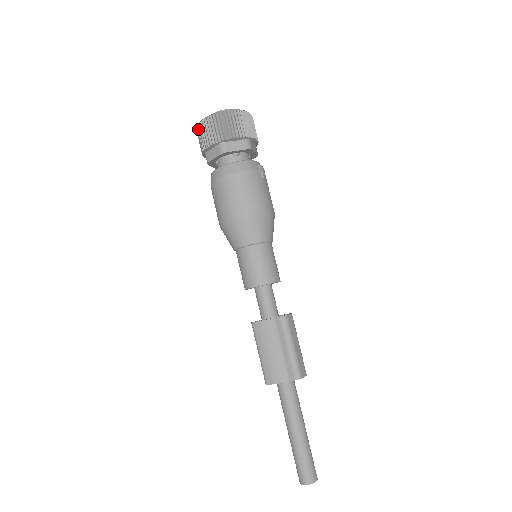
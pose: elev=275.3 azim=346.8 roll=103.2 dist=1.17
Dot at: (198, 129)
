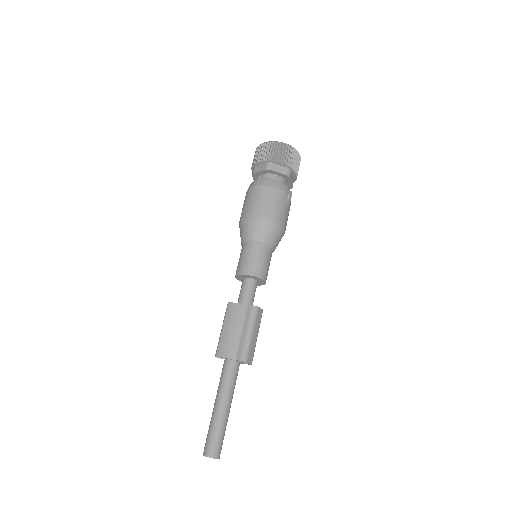
Dot at: (257, 149)
